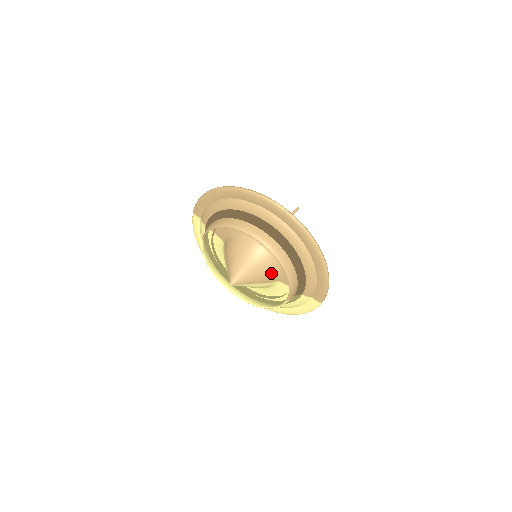
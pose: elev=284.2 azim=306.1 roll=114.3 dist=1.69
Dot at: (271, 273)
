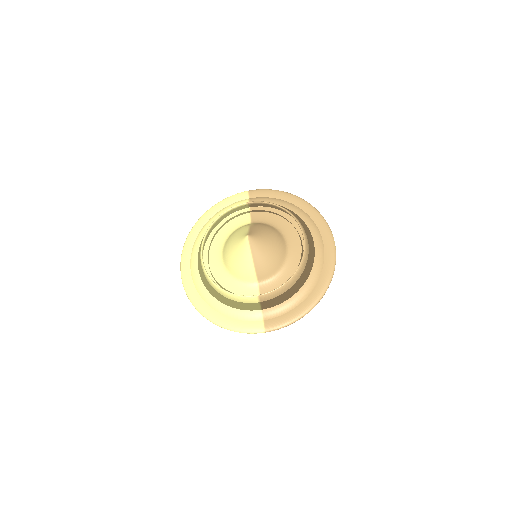
Dot at: (270, 269)
